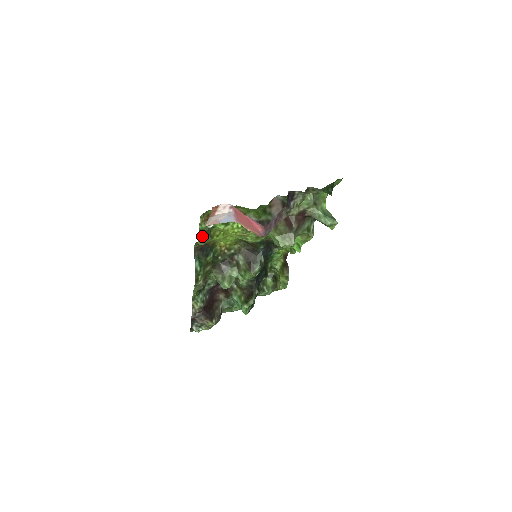
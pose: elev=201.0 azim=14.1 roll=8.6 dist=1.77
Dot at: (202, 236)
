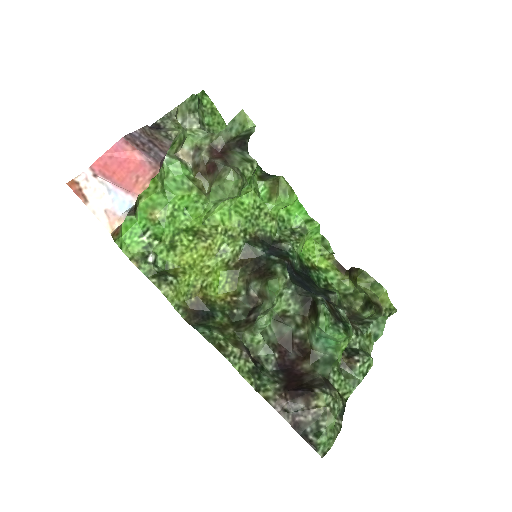
Dot at: (157, 280)
